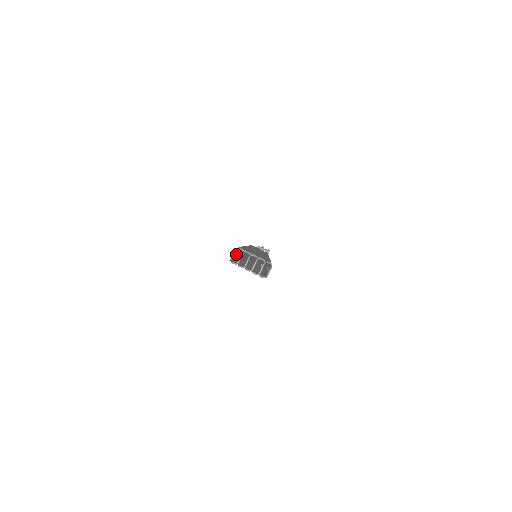
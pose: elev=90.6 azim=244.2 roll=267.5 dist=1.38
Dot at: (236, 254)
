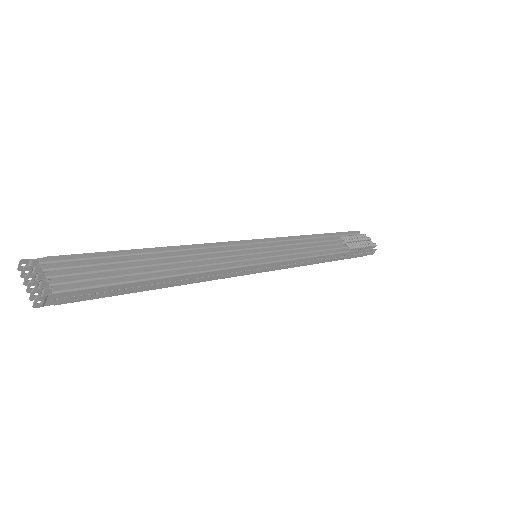
Dot at: occluded
